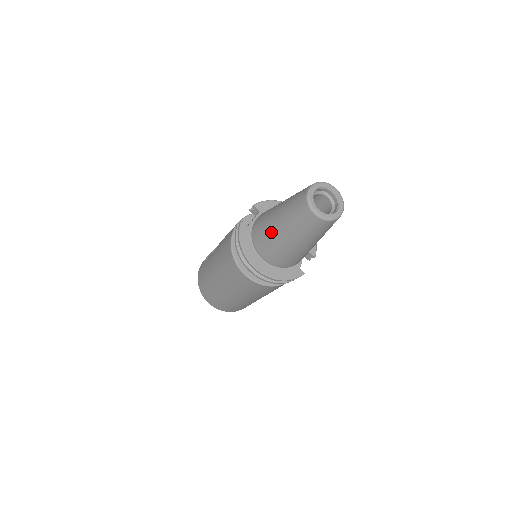
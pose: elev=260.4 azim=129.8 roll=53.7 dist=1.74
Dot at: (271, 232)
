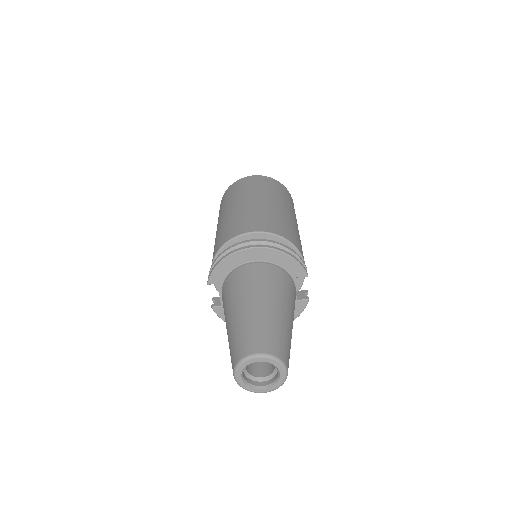
Dot at: occluded
